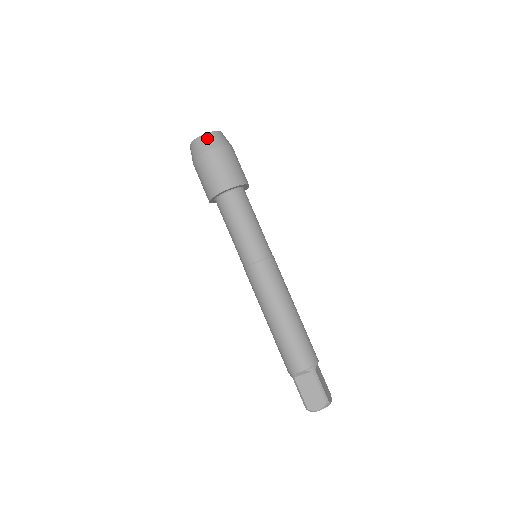
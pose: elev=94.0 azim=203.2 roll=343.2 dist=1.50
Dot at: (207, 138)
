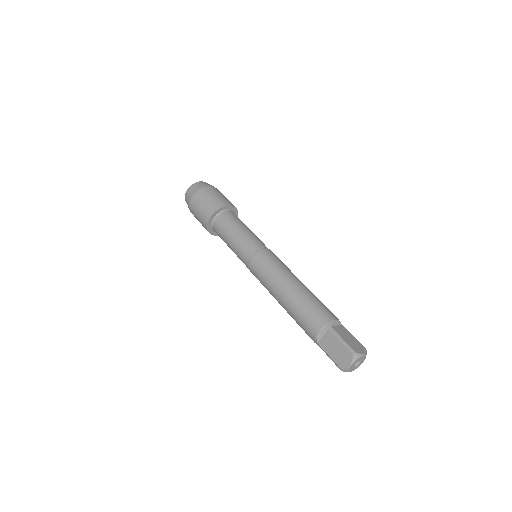
Dot at: (190, 190)
